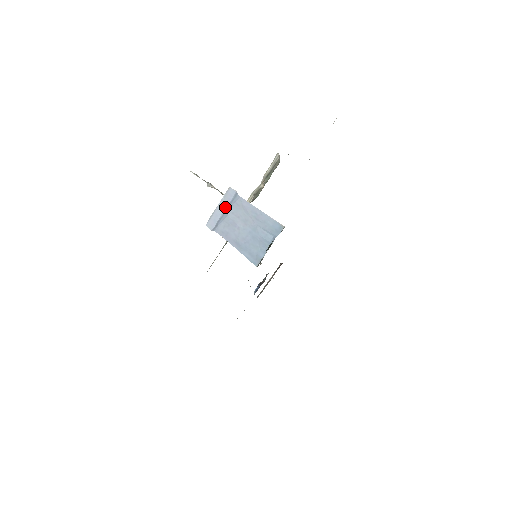
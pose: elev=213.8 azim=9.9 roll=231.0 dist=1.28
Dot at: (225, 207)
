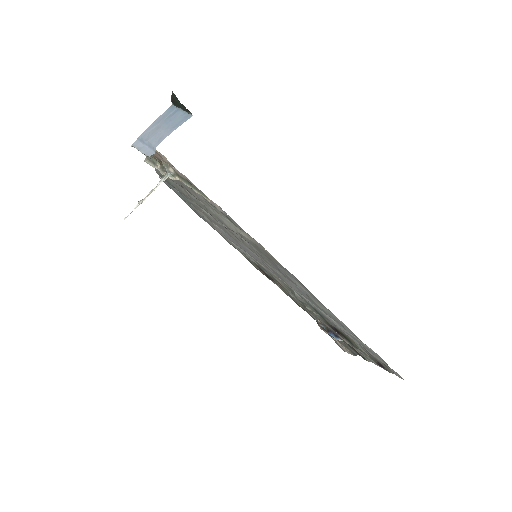
Dot at: (143, 145)
